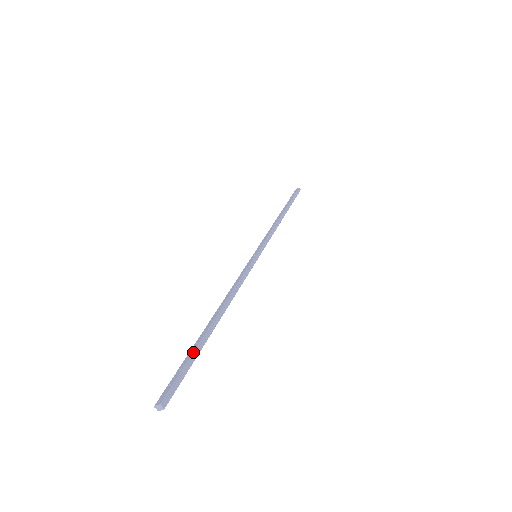
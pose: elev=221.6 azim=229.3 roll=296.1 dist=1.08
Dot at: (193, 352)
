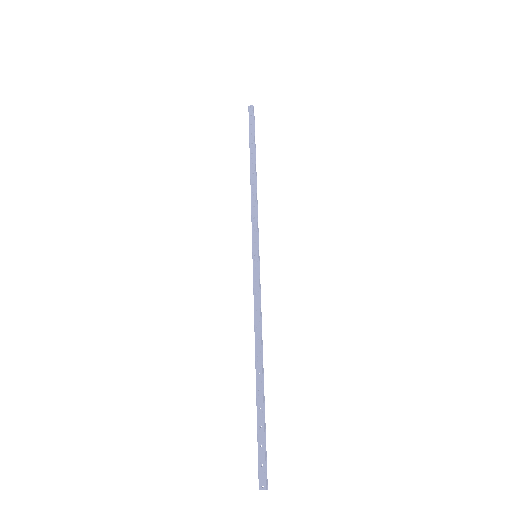
Dot at: (264, 422)
